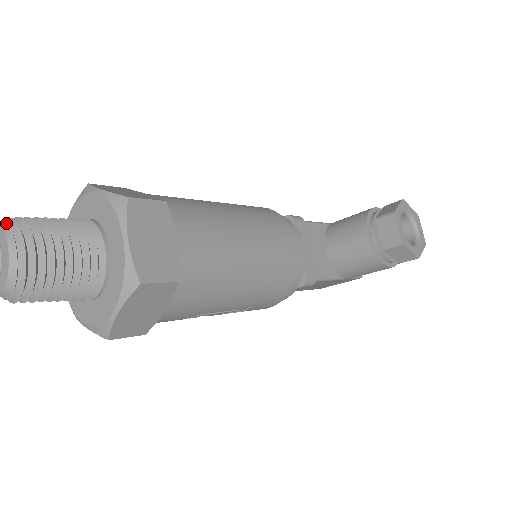
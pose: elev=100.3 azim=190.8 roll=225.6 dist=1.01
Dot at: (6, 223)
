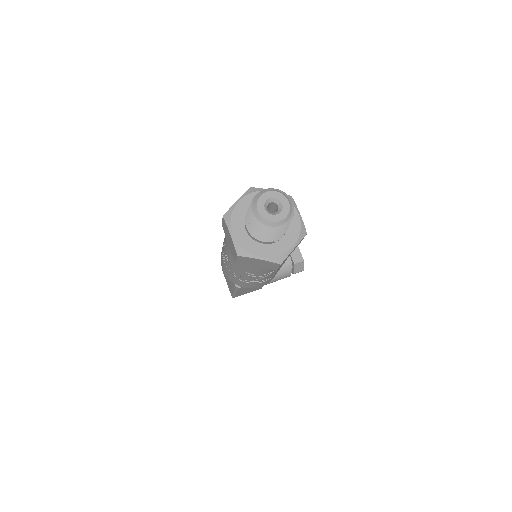
Dot at: (275, 190)
